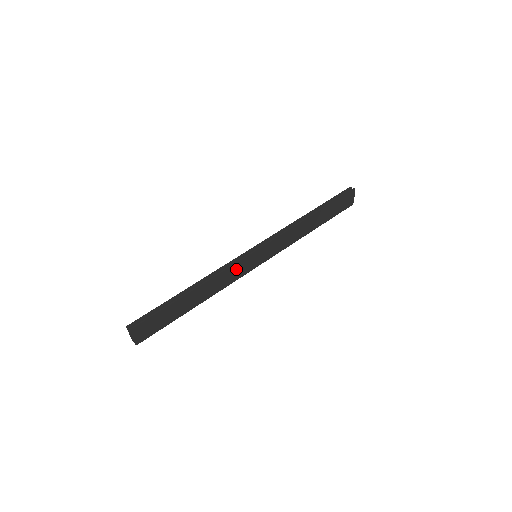
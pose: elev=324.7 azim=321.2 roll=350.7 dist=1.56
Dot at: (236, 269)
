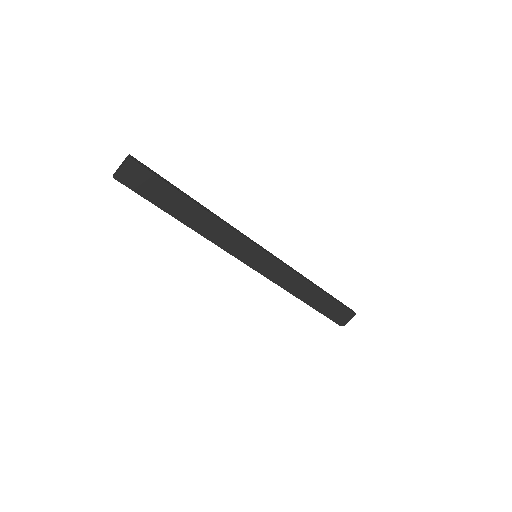
Dot at: (237, 241)
